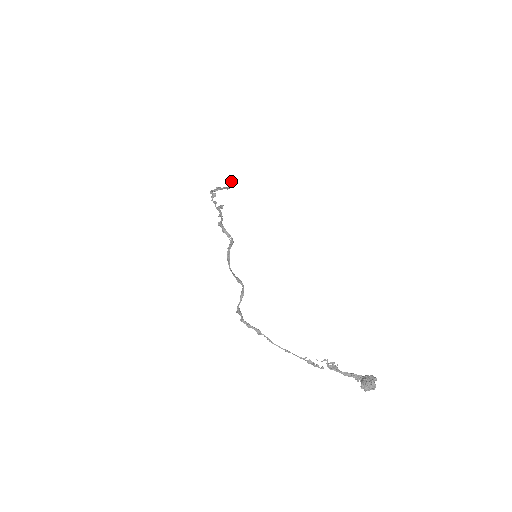
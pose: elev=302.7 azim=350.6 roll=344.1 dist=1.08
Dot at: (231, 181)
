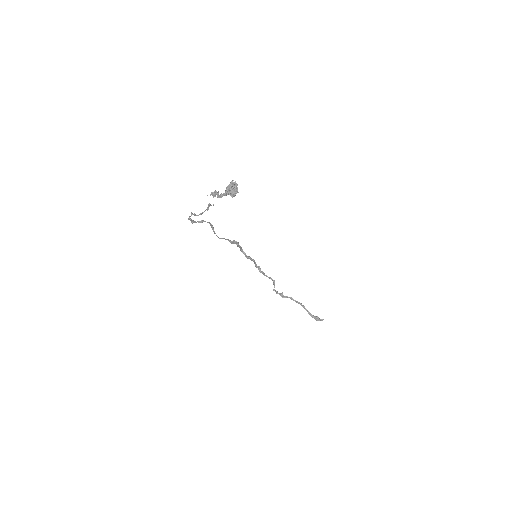
Dot at: (321, 319)
